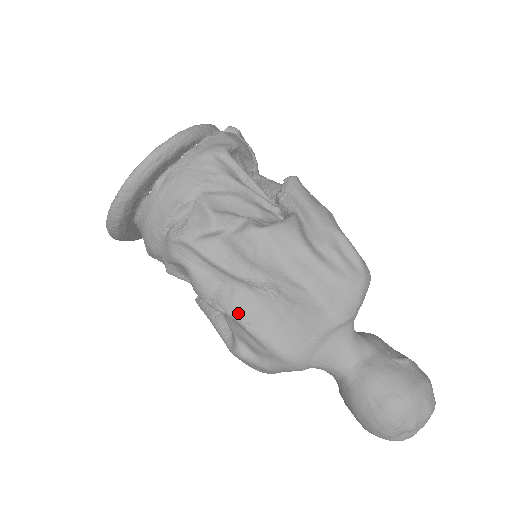
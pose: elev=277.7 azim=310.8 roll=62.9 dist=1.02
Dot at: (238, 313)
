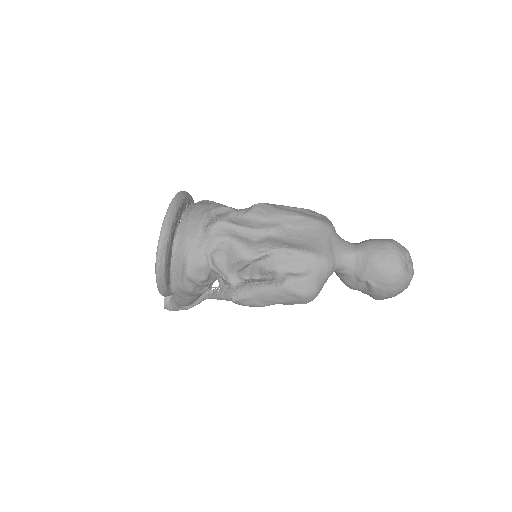
Dot at: (276, 246)
